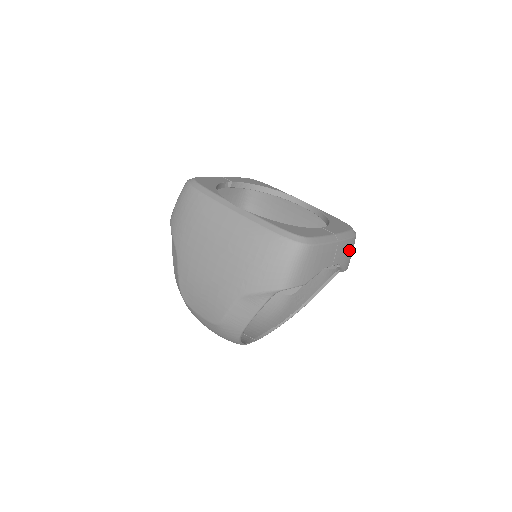
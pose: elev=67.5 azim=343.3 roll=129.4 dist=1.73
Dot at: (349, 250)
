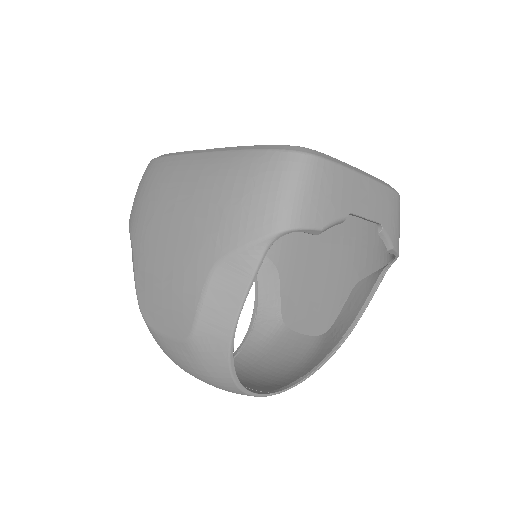
Dot at: (392, 210)
